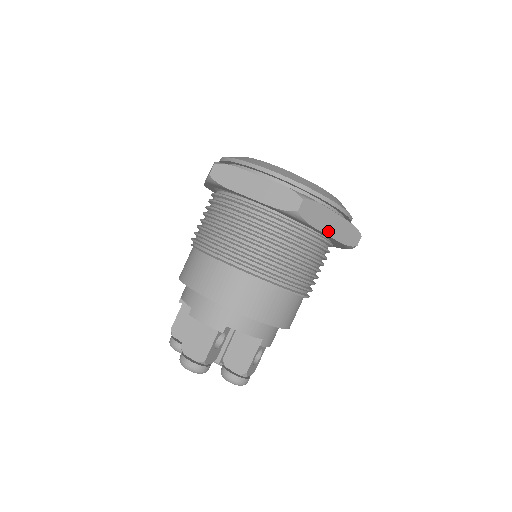
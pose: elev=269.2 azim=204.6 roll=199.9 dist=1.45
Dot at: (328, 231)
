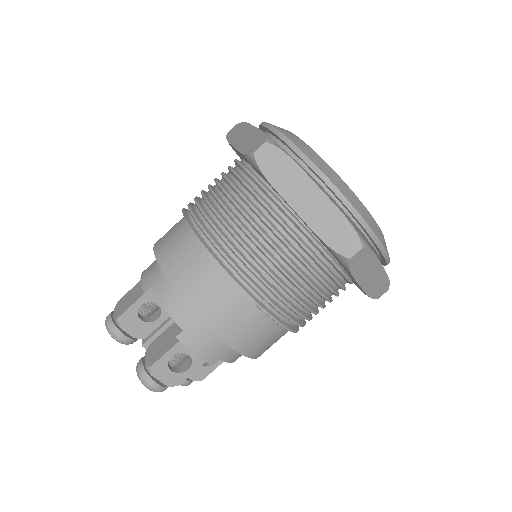
Dot at: (298, 206)
